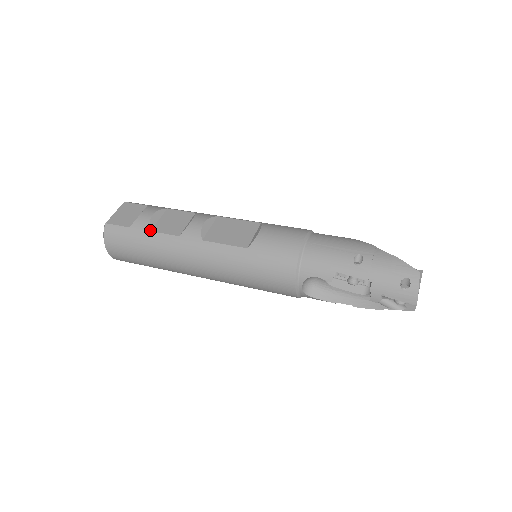
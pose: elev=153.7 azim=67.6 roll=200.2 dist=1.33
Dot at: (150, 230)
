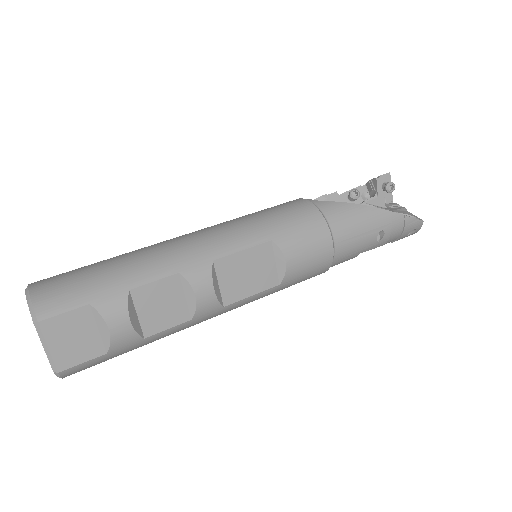
Dot at: (143, 338)
